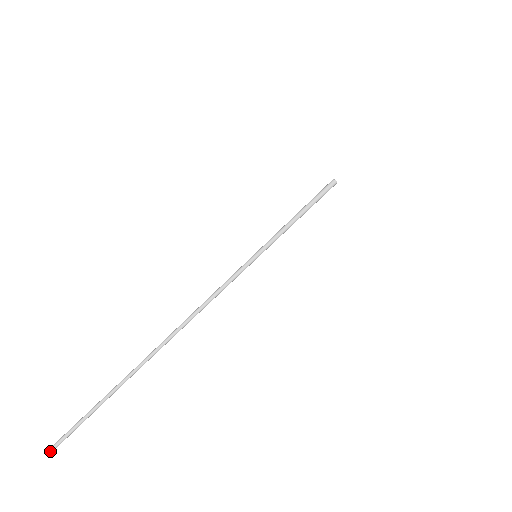
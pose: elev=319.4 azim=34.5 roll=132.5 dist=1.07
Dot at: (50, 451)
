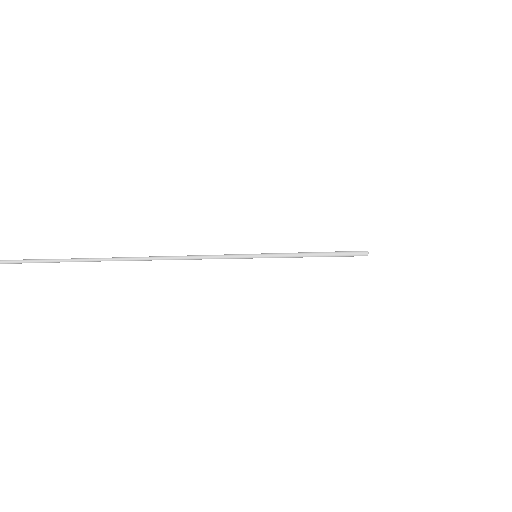
Dot at: out of frame
